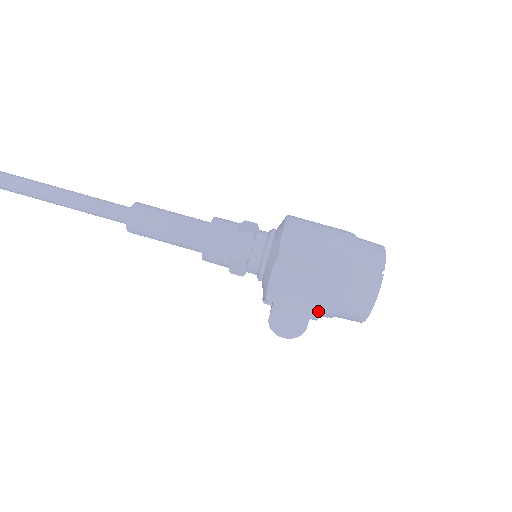
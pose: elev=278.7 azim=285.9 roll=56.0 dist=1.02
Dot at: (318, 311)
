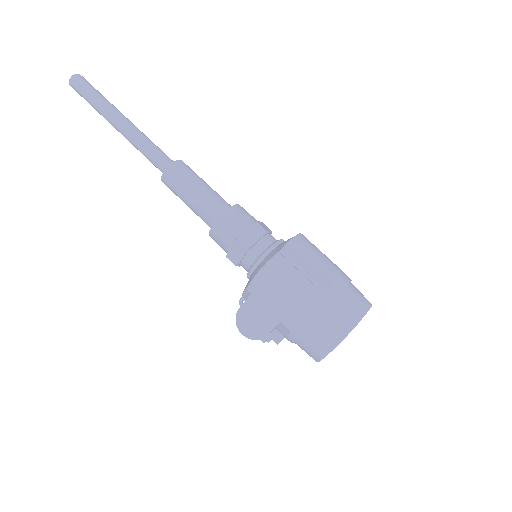
Dot at: (288, 321)
